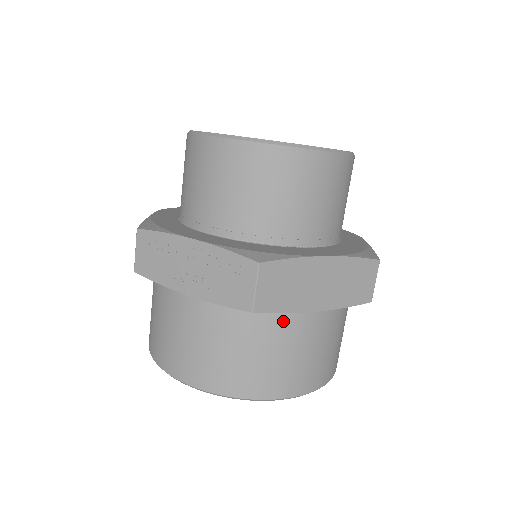
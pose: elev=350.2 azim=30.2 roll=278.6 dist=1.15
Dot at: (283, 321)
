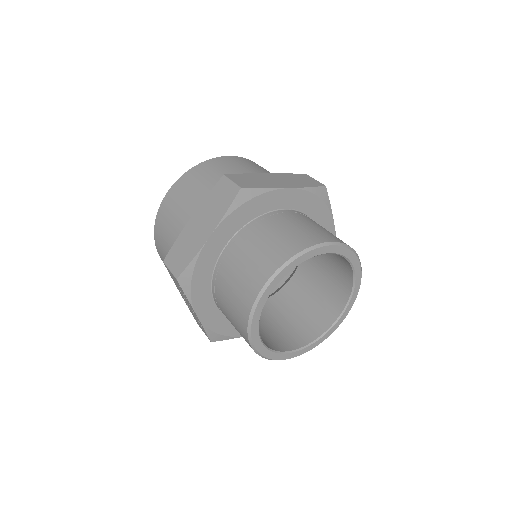
Dot at: occluded
